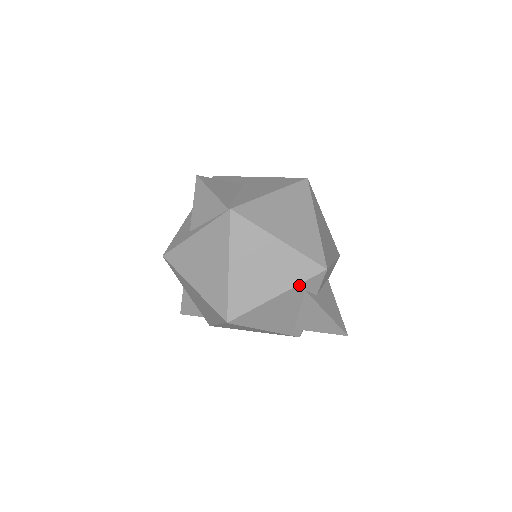
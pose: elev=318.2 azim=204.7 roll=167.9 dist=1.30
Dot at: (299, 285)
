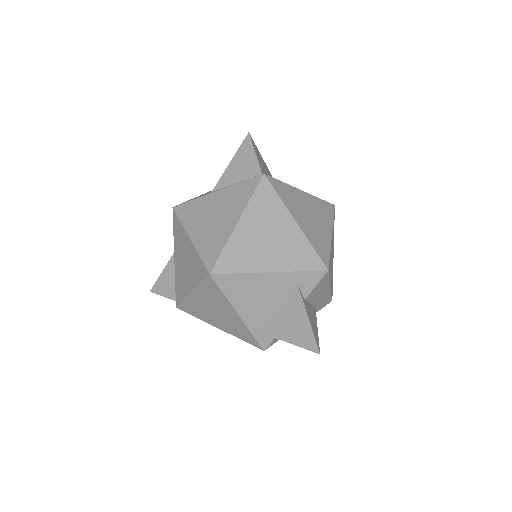
Dot at: (295, 272)
